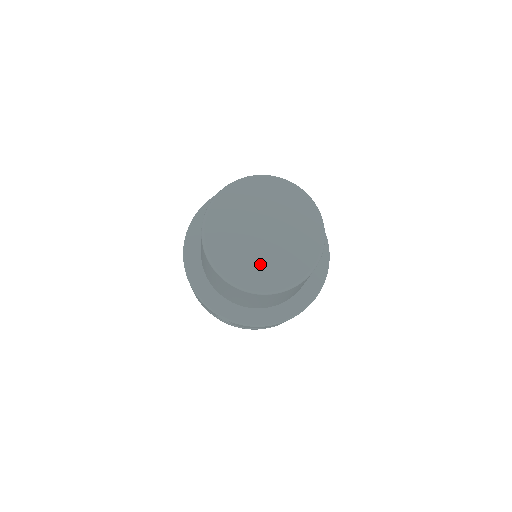
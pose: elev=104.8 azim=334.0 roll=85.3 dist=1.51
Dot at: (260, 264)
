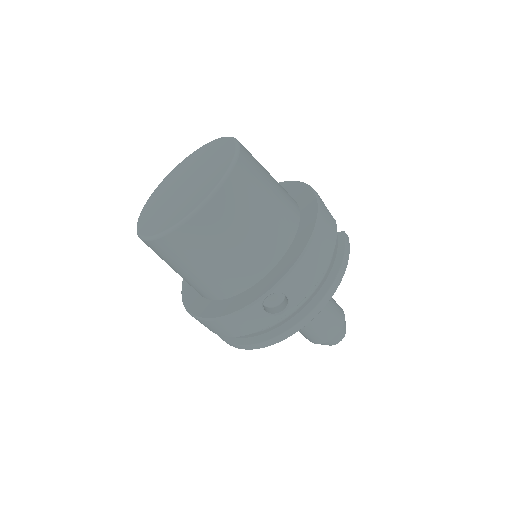
Dot at: (197, 190)
